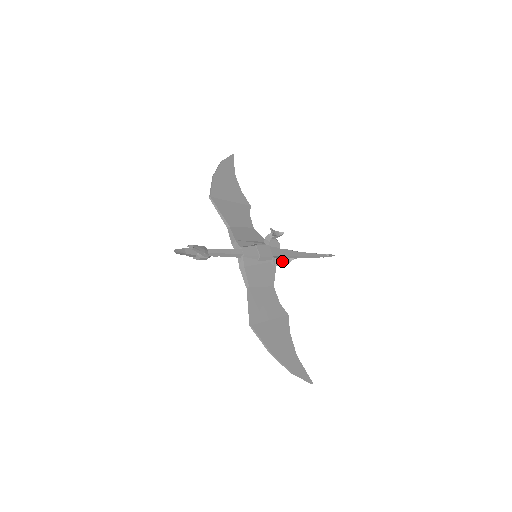
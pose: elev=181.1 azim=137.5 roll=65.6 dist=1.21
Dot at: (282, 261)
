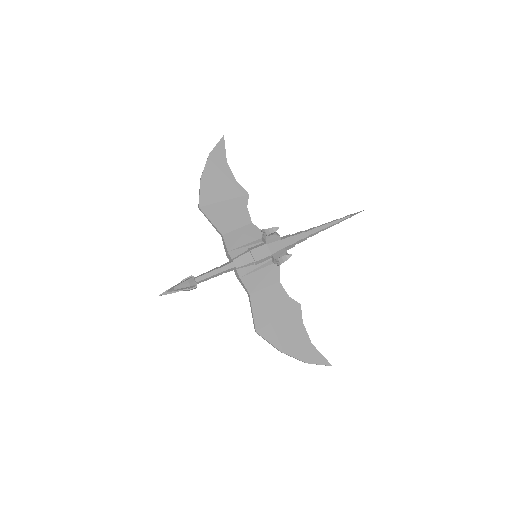
Dot at: occluded
